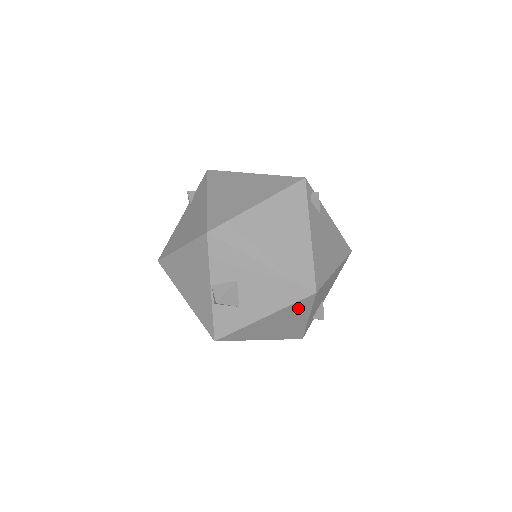
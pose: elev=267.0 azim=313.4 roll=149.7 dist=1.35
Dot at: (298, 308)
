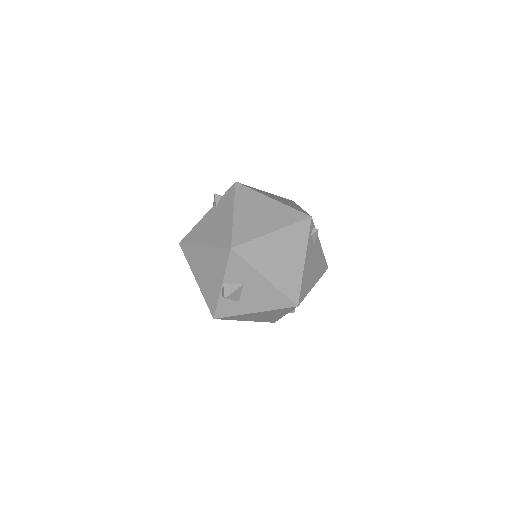
Dot at: (281, 311)
